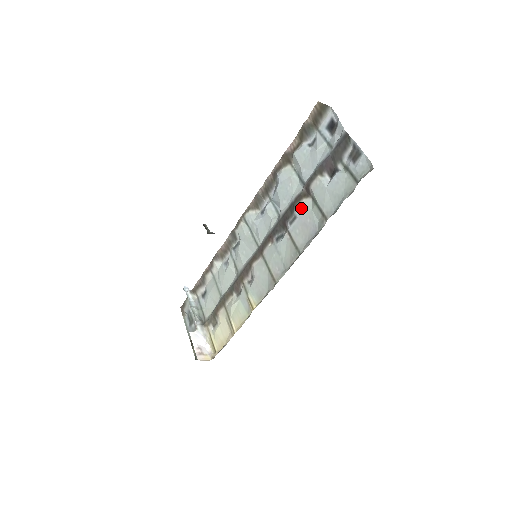
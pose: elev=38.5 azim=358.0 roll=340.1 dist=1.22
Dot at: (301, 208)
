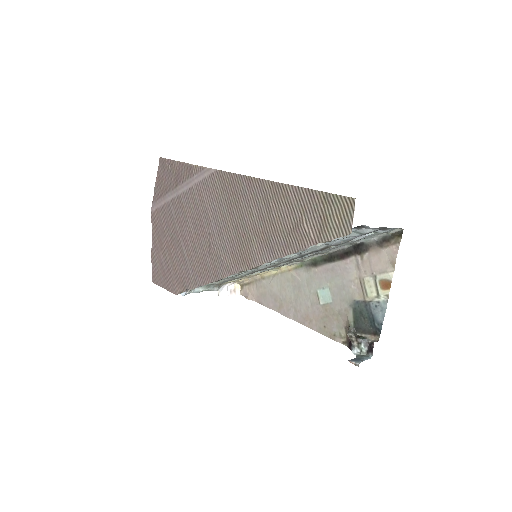
Dot at: occluded
